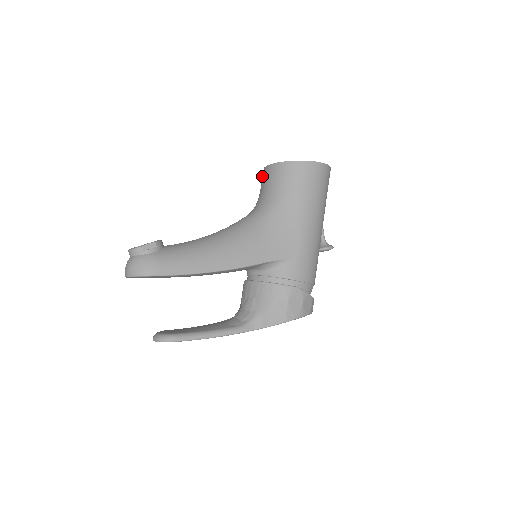
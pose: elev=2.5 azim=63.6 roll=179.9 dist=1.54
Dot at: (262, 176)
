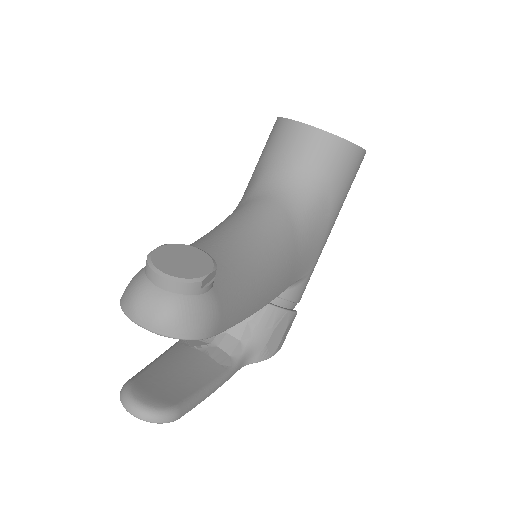
Dot at: (290, 132)
